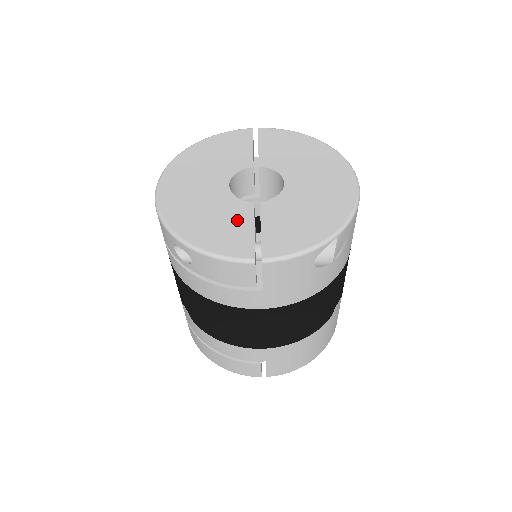
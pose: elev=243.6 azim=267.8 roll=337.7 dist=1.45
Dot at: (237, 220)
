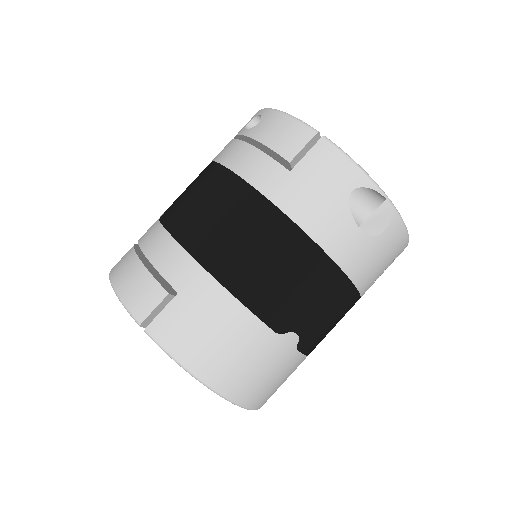
Dot at: occluded
